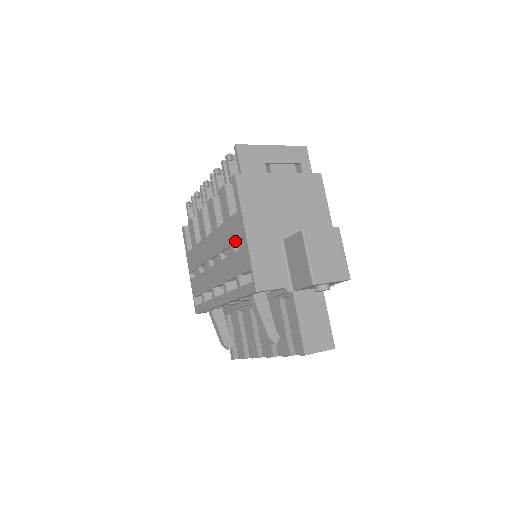
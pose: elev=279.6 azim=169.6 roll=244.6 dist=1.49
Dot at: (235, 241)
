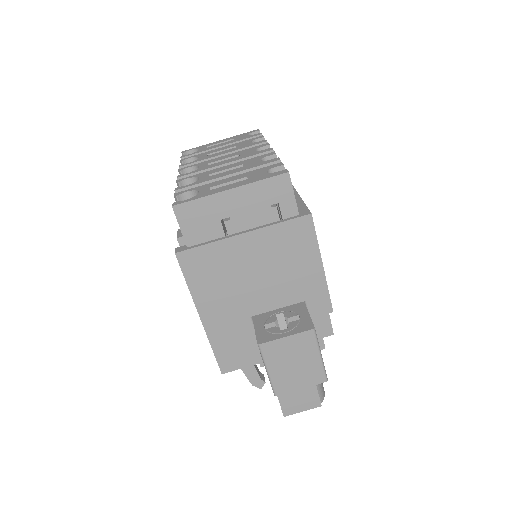
Dot at: occluded
